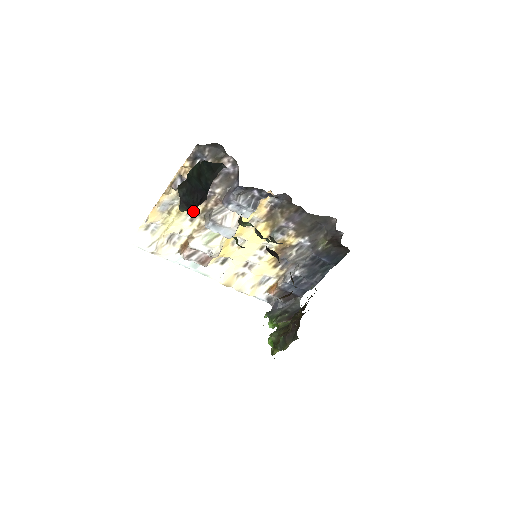
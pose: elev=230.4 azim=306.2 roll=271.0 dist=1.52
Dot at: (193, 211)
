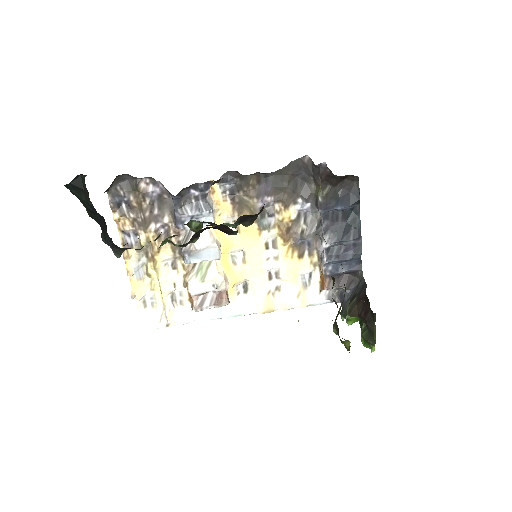
Dot at: (166, 257)
